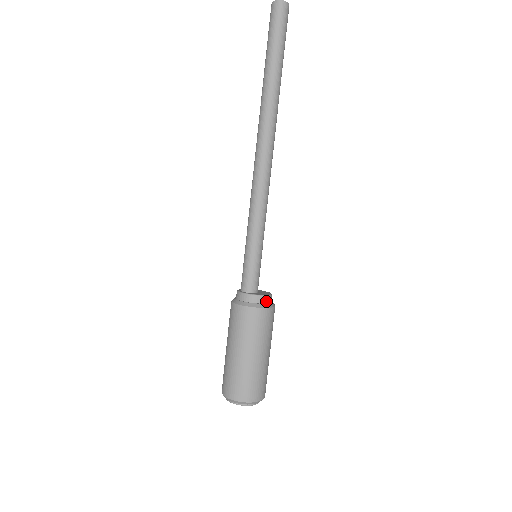
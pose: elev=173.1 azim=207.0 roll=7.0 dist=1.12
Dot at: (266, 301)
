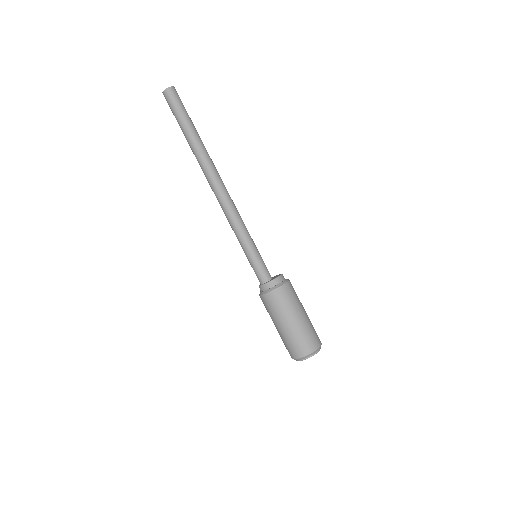
Dot at: (281, 280)
